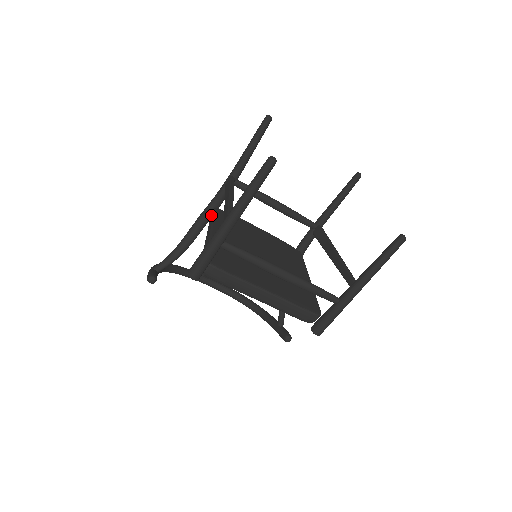
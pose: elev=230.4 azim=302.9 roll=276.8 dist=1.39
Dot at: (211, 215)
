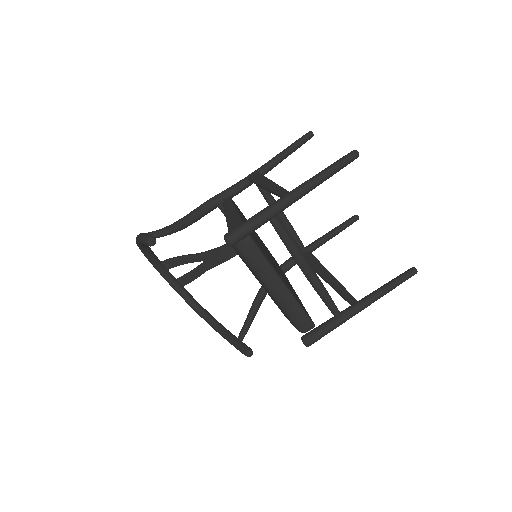
Dot at: (228, 201)
